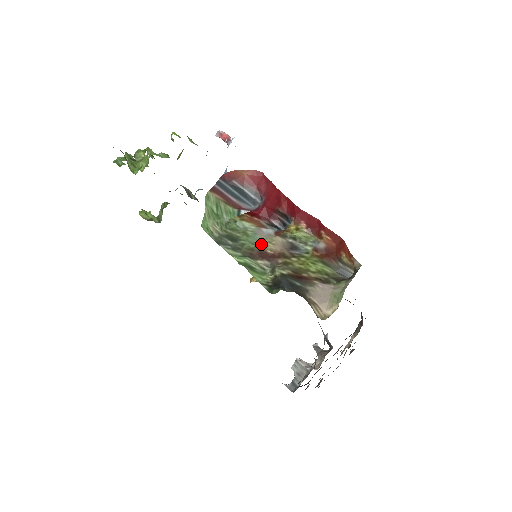
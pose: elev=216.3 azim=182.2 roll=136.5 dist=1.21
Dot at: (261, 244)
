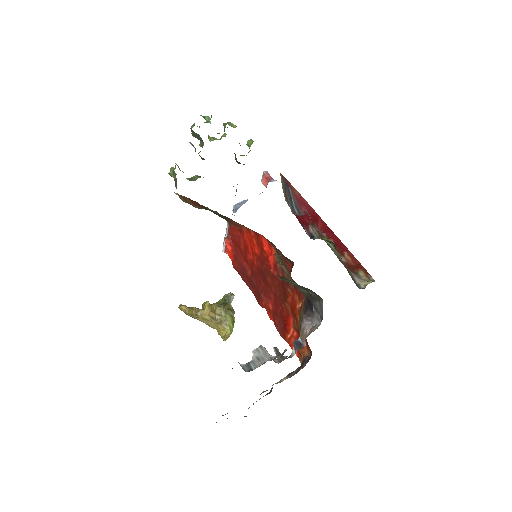
Dot at: occluded
